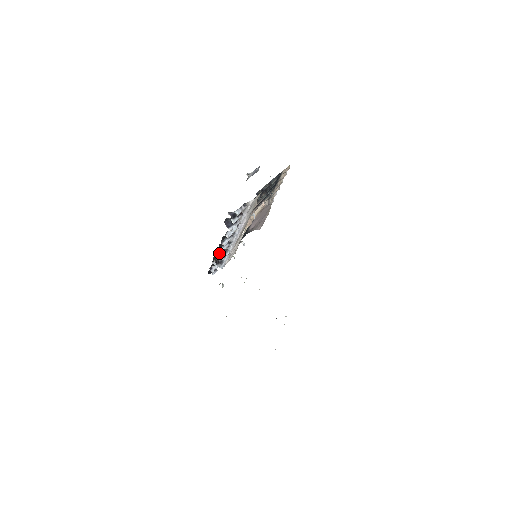
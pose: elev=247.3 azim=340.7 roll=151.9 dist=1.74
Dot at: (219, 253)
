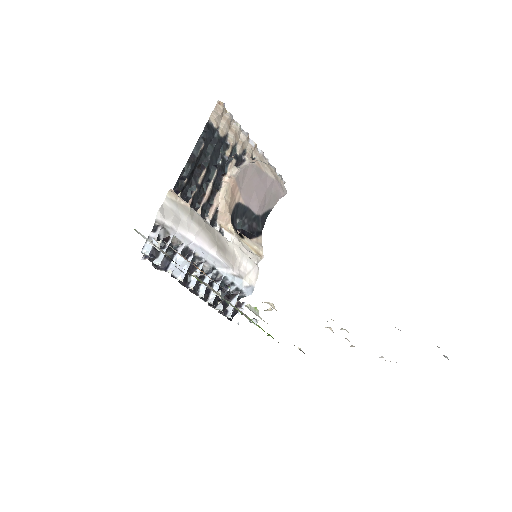
Dot at: (209, 294)
